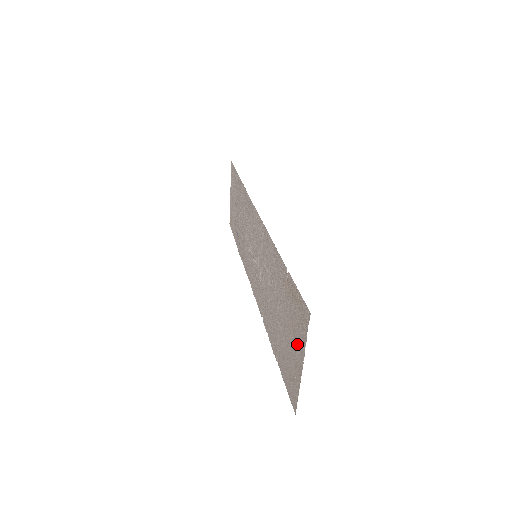
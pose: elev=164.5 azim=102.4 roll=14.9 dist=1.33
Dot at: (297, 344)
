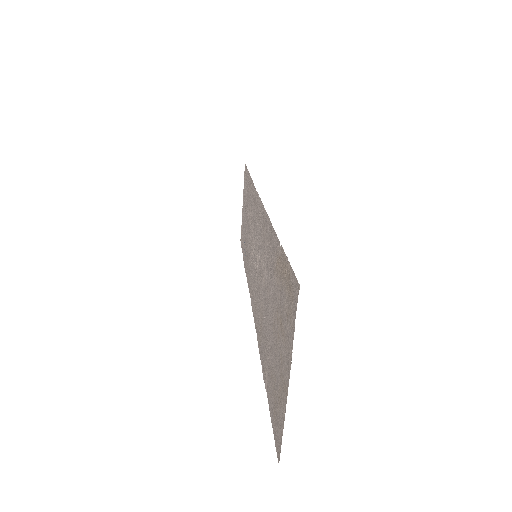
Dot at: (284, 348)
